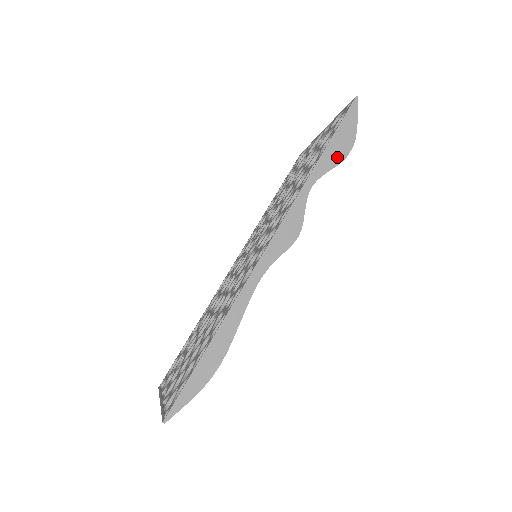
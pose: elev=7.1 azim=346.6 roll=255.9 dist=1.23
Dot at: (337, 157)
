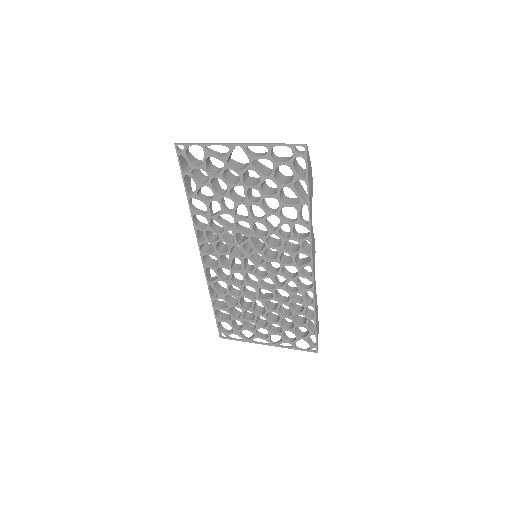
Dot at: (312, 191)
